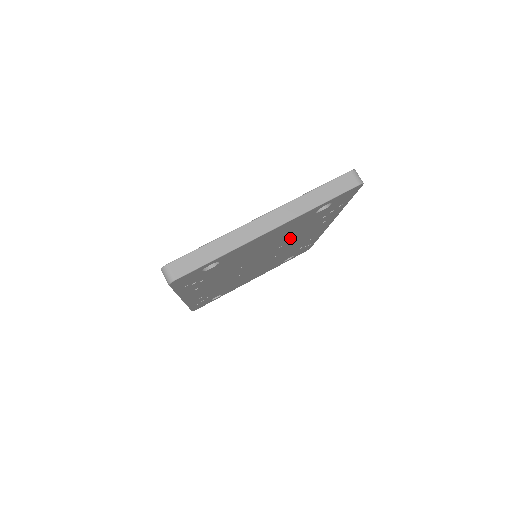
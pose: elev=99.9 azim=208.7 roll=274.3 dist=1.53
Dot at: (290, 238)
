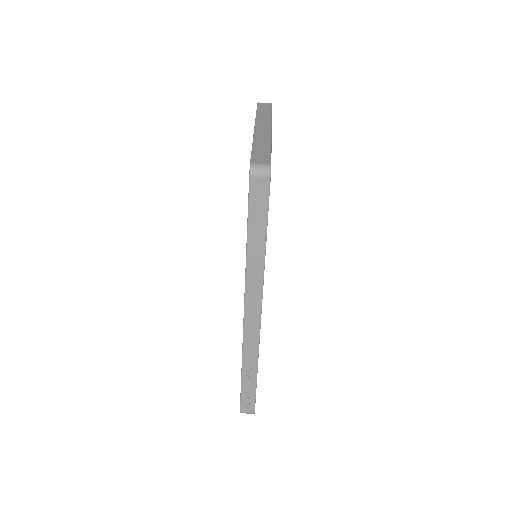
Dot at: occluded
